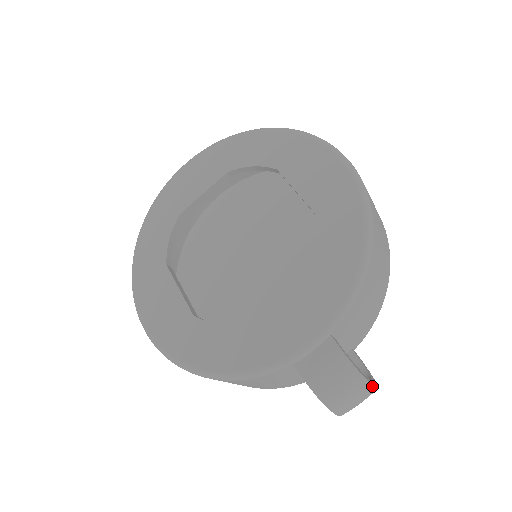
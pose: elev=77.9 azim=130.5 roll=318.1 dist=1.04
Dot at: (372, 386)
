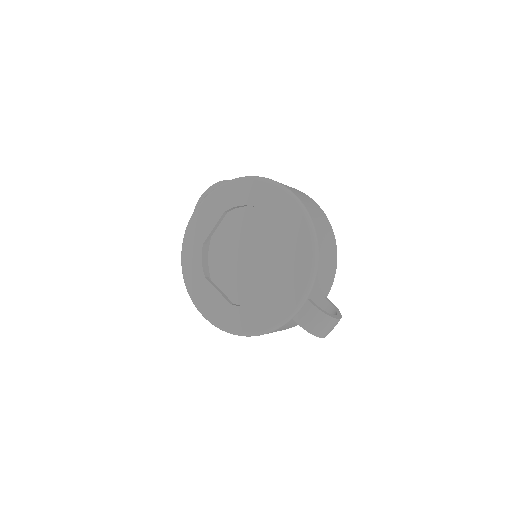
Dot at: (336, 319)
